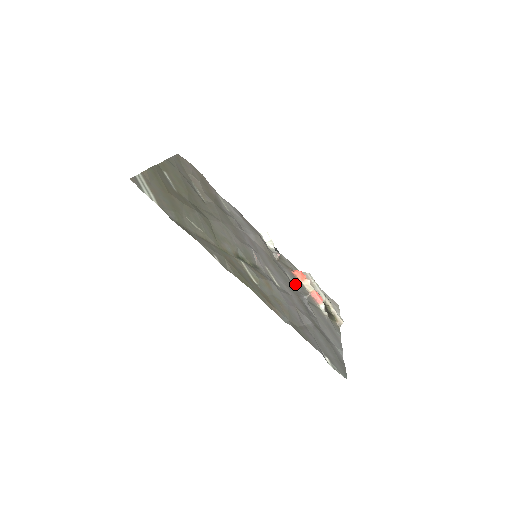
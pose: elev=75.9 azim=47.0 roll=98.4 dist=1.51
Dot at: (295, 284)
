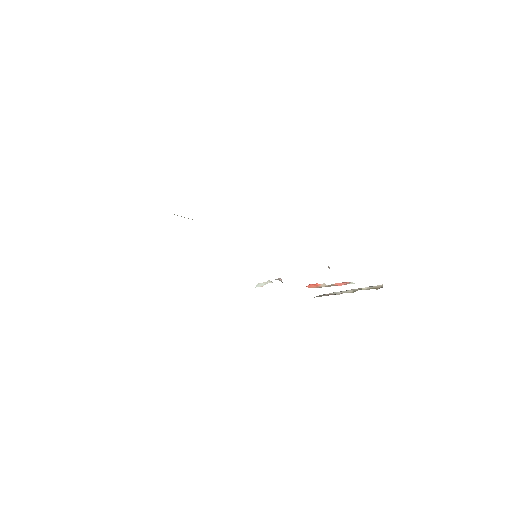
Dot at: occluded
